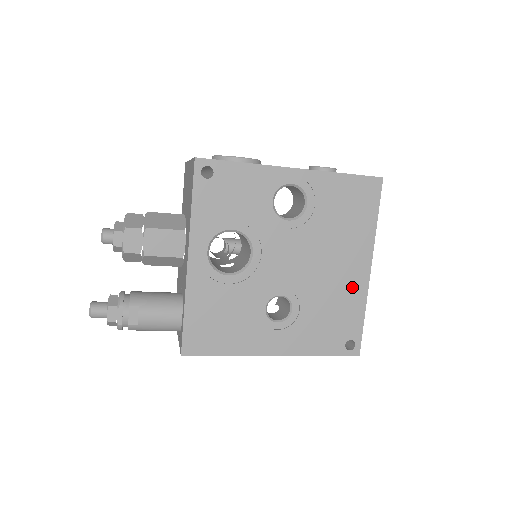
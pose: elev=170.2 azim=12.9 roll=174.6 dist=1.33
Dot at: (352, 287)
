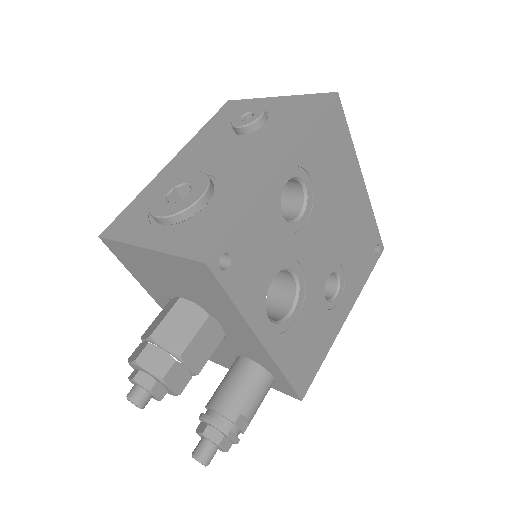
Dot at: (361, 210)
